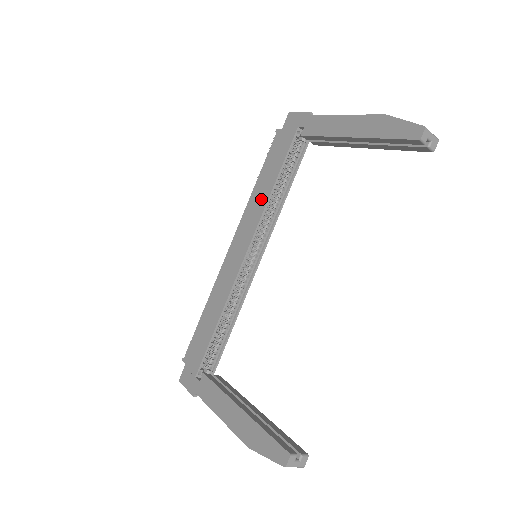
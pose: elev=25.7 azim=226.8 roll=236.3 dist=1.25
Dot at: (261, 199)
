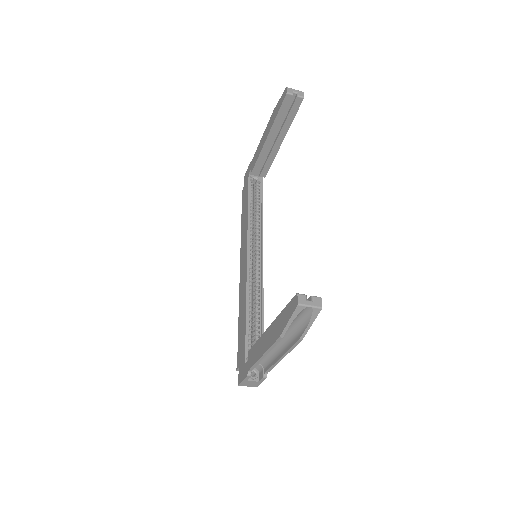
Dot at: (245, 225)
